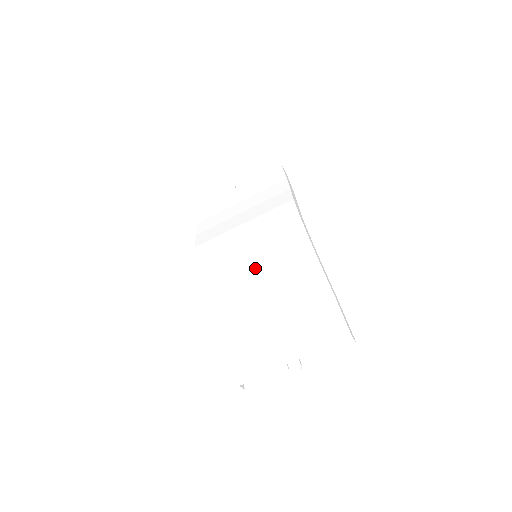
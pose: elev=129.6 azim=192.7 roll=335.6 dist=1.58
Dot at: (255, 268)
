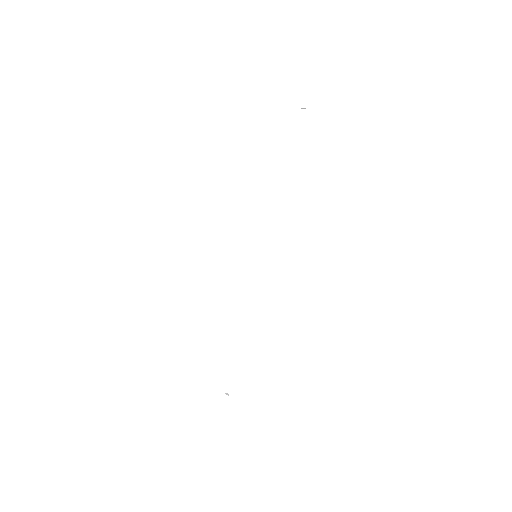
Dot at: (233, 287)
